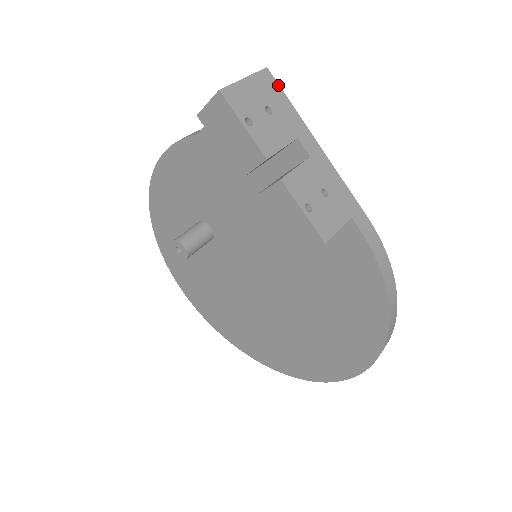
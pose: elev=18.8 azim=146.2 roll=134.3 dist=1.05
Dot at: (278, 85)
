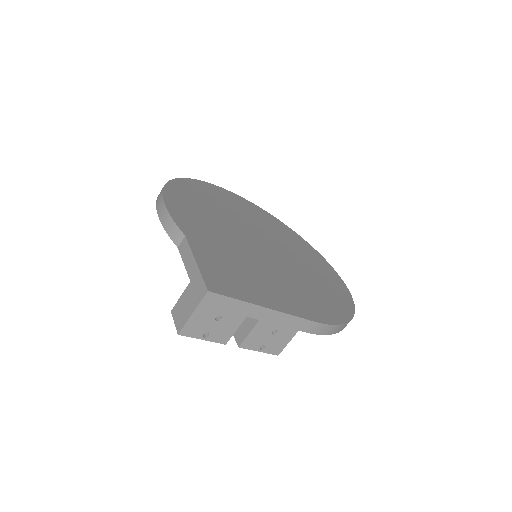
Dot at: (221, 296)
